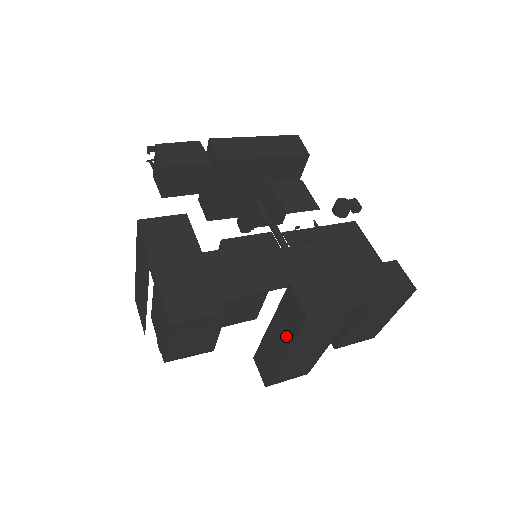
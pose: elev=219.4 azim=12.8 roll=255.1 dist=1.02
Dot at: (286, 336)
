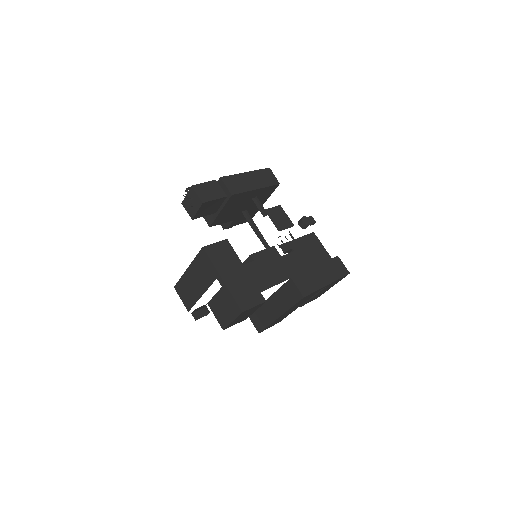
Dot at: (284, 306)
